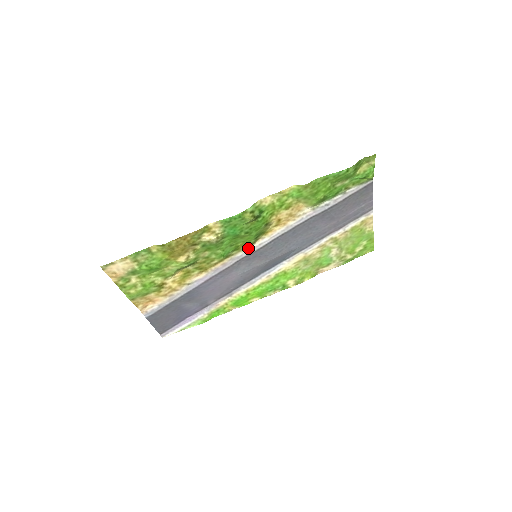
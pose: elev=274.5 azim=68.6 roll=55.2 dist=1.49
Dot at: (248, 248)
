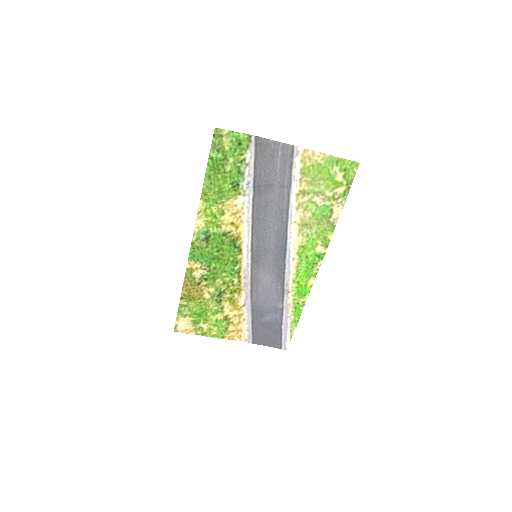
Dot at: (244, 256)
